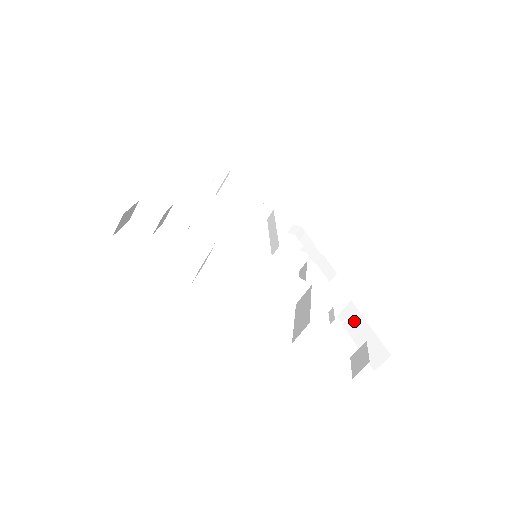
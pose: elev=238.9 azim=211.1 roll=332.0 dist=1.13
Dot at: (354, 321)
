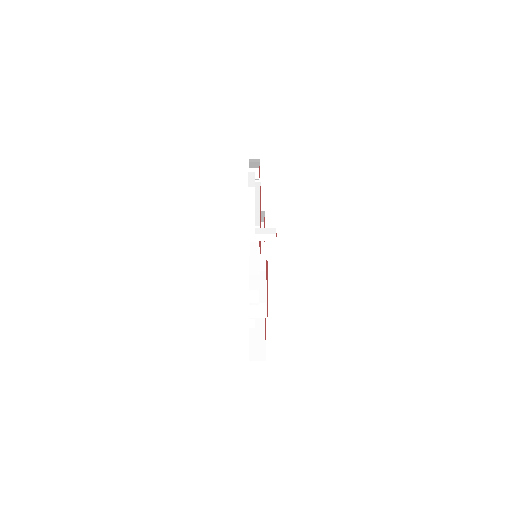
Dot at: occluded
